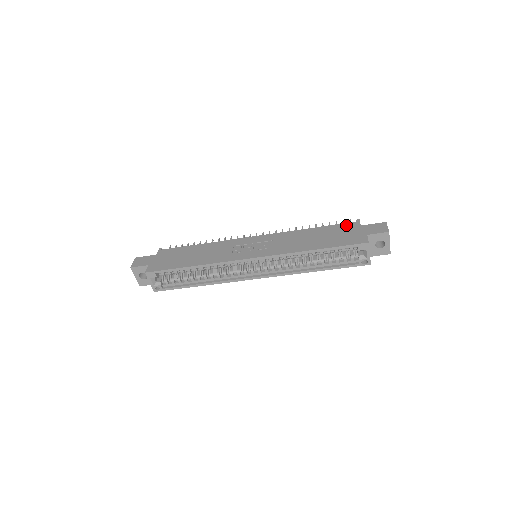
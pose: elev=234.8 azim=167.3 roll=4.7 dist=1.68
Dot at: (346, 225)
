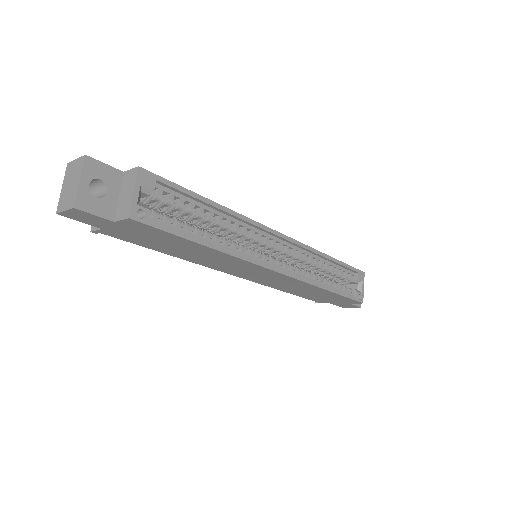
Dot at: occluded
